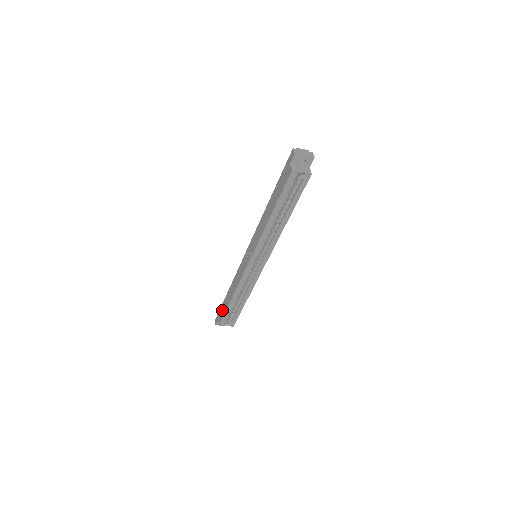
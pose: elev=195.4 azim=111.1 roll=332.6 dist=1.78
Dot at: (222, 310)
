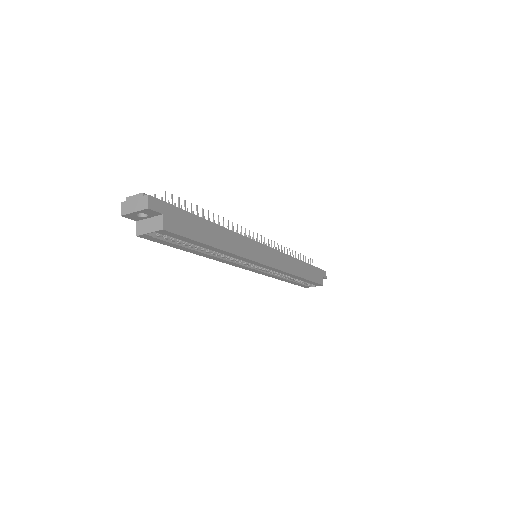
Dot at: occluded
